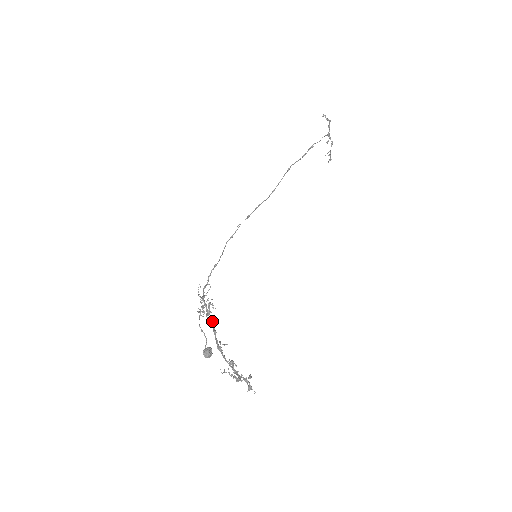
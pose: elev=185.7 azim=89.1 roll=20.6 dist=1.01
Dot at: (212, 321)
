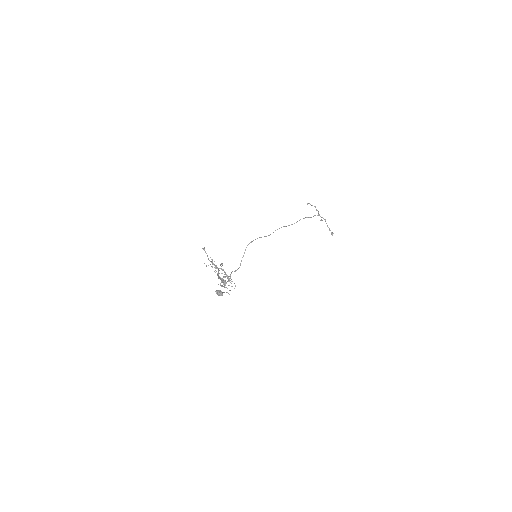
Dot at: (223, 280)
